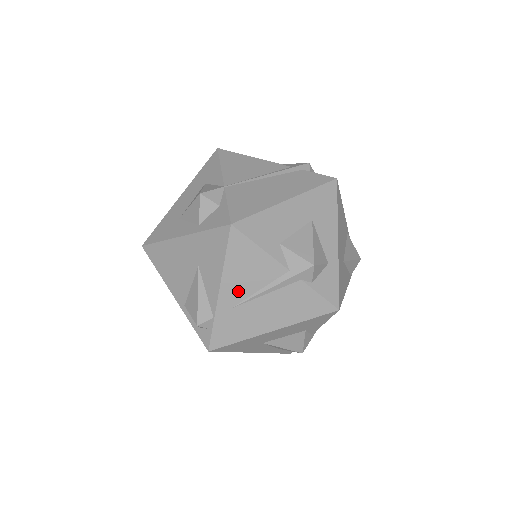
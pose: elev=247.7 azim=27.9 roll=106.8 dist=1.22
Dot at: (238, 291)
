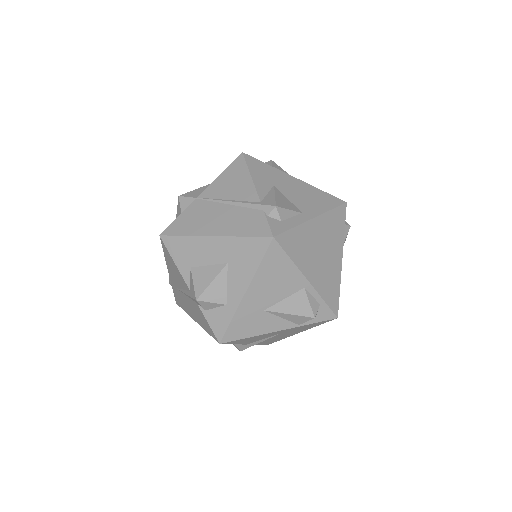
Dot at: (175, 280)
